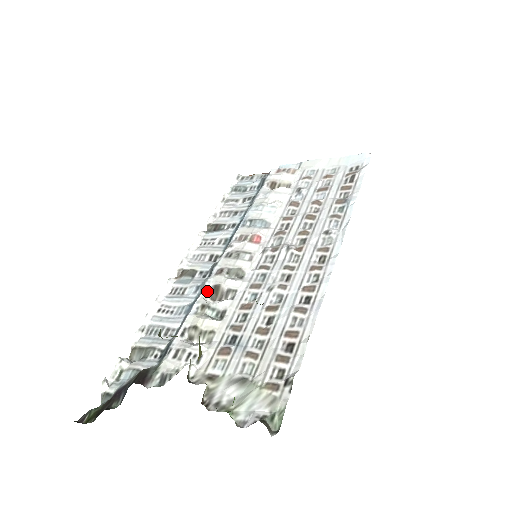
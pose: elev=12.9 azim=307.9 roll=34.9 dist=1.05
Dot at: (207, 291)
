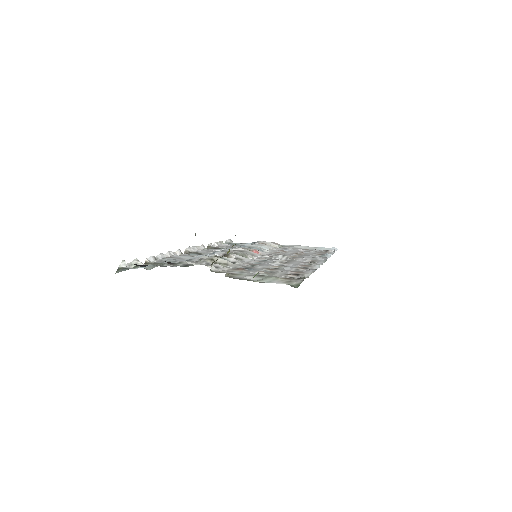
Dot at: (217, 255)
